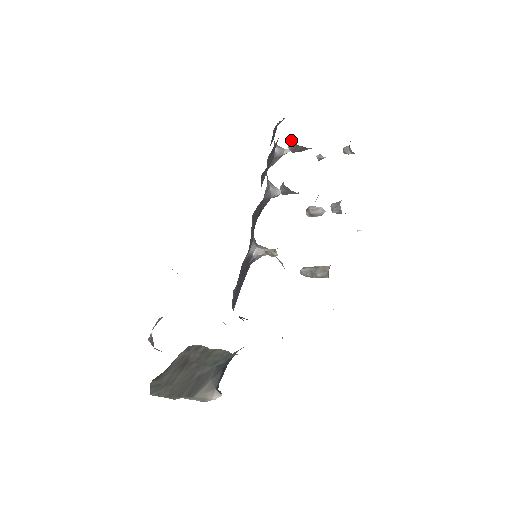
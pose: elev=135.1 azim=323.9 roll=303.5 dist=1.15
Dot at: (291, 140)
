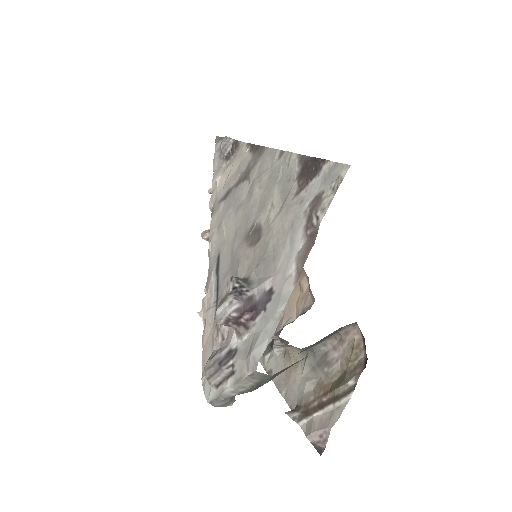
Dot at: occluded
